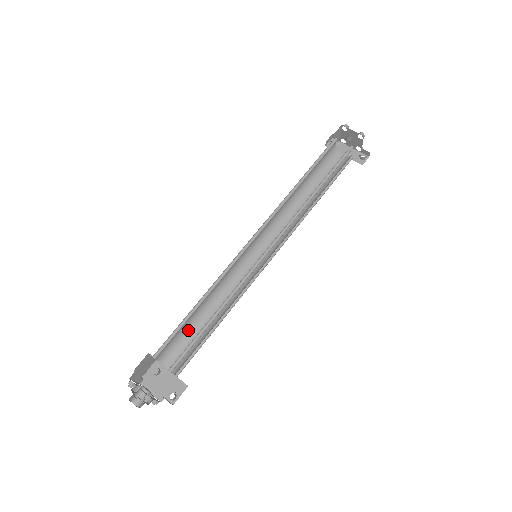
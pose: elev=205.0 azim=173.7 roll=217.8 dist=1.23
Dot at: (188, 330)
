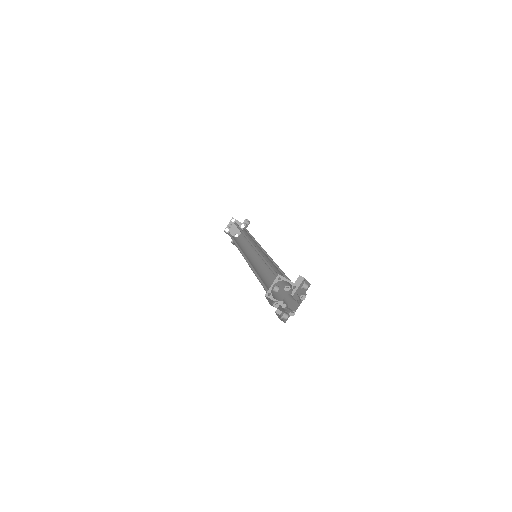
Dot at: occluded
